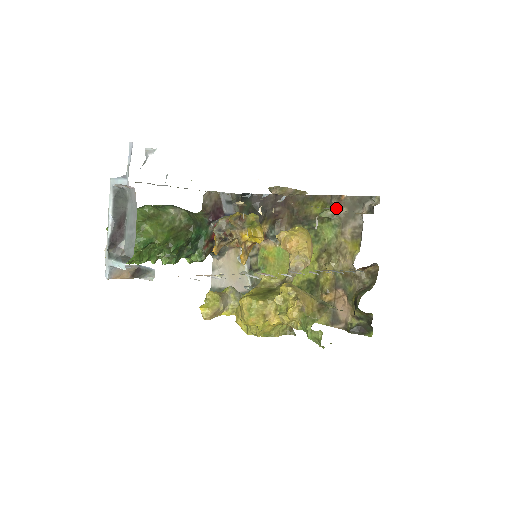
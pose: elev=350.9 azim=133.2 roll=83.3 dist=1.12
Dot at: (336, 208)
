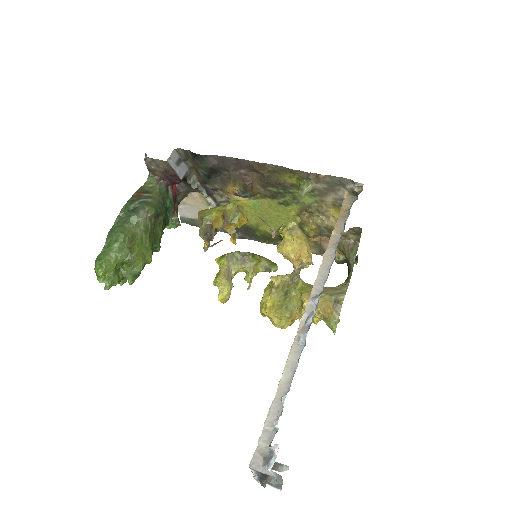
Dot at: (314, 184)
